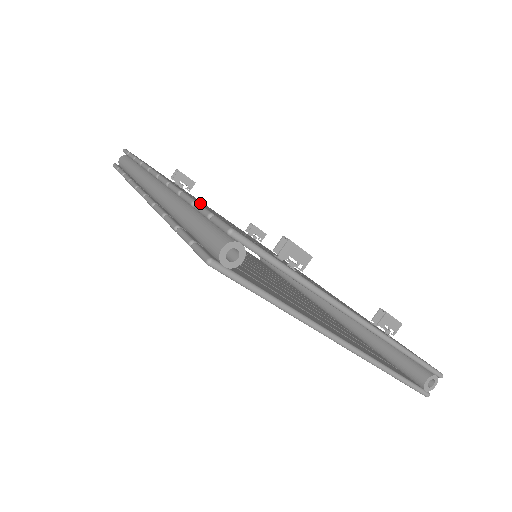
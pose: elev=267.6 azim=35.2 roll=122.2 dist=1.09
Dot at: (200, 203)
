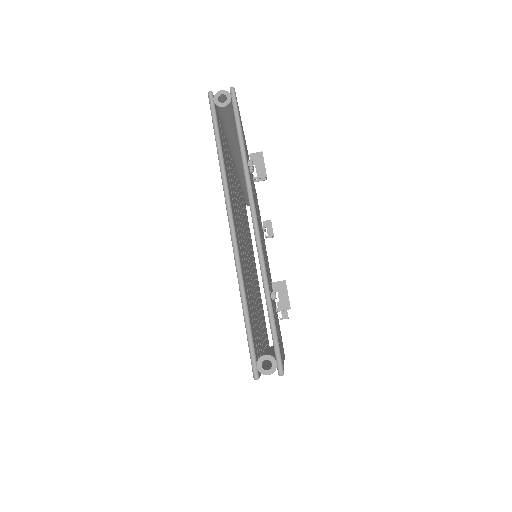
Dot at: occluded
